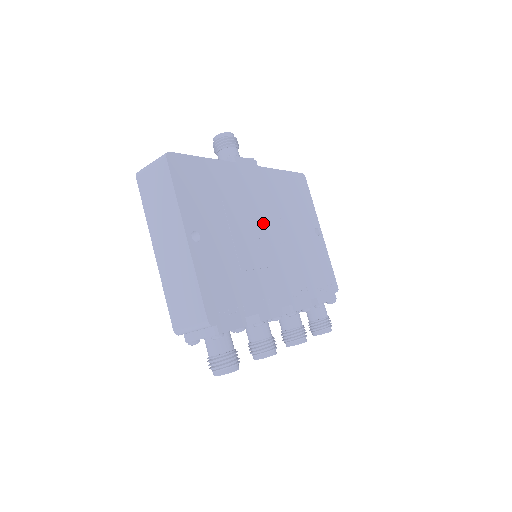
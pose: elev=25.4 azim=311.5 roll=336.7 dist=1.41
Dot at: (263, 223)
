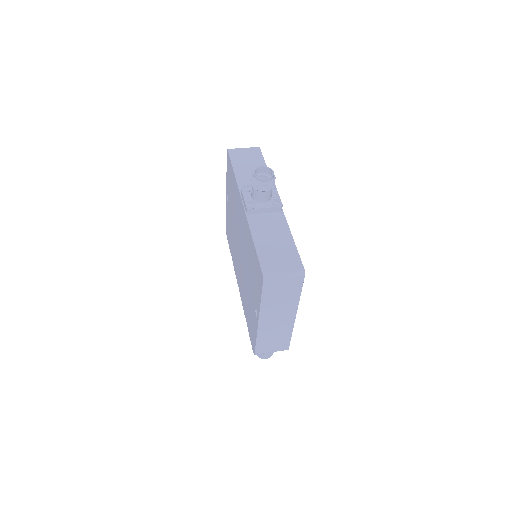
Dot at: occluded
